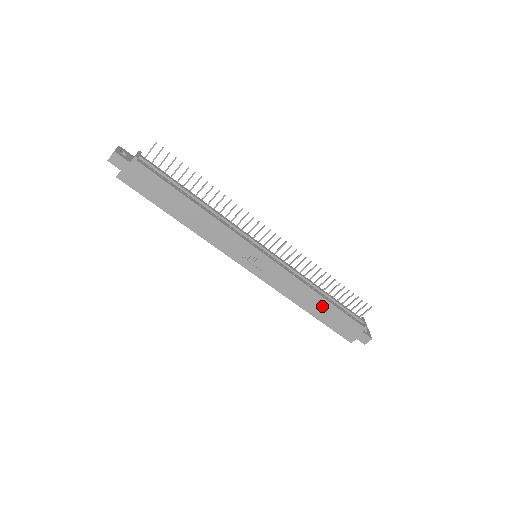
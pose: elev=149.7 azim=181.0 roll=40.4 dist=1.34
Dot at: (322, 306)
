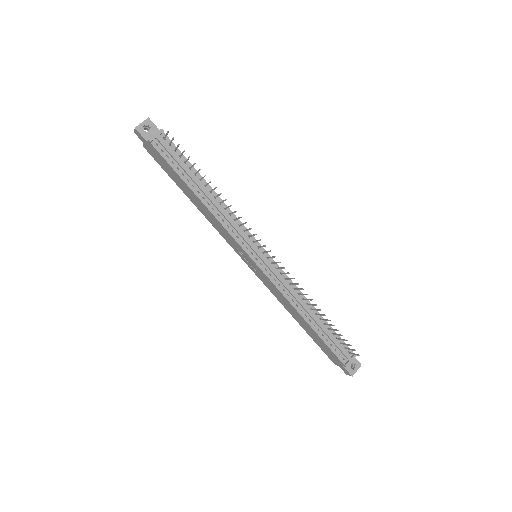
Dot at: (307, 326)
